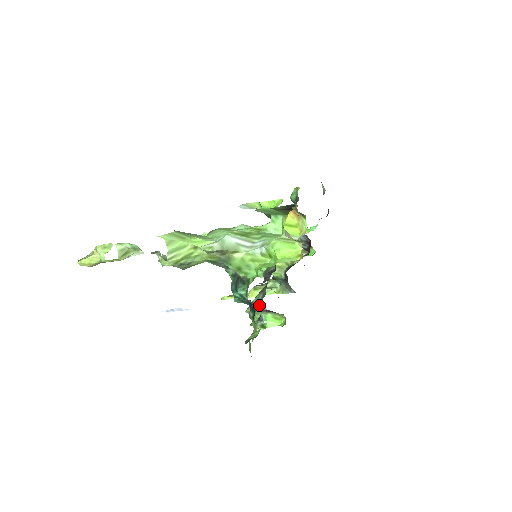
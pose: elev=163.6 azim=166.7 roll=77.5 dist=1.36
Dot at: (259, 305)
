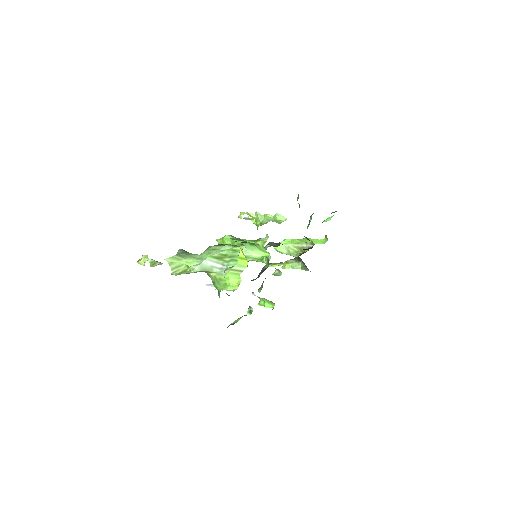
Dot at: (254, 294)
